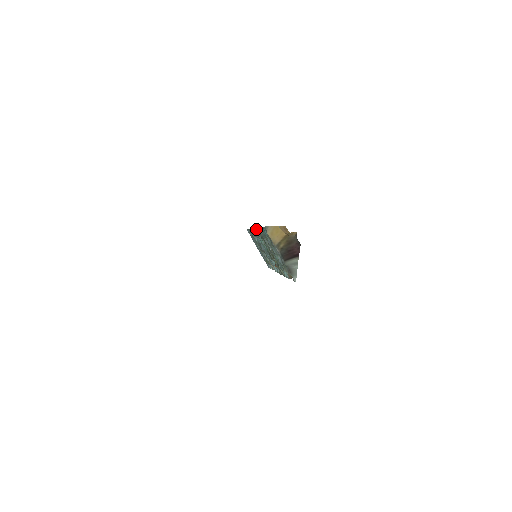
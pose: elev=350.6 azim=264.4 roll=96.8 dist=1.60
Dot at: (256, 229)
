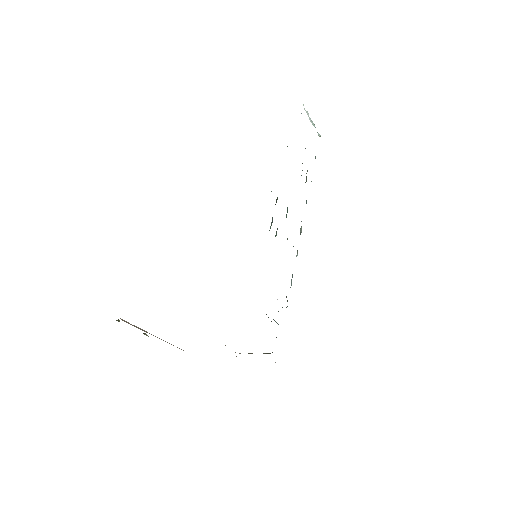
Dot at: occluded
